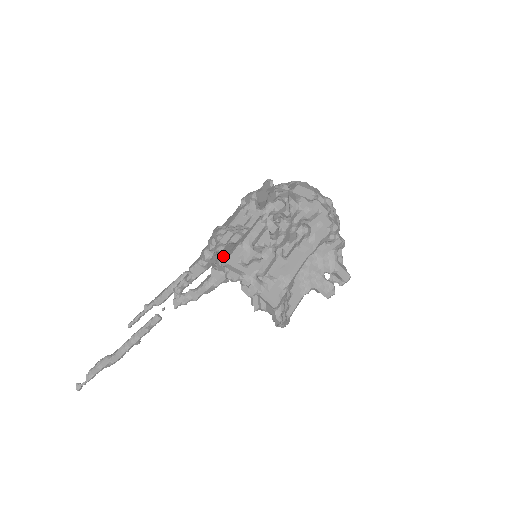
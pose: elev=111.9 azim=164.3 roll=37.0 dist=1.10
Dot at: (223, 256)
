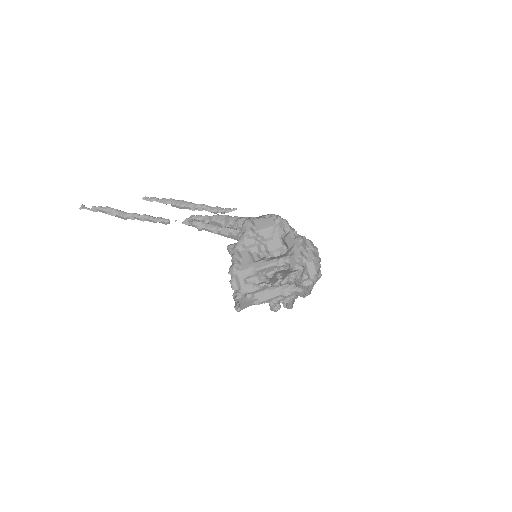
Dot at: (238, 265)
